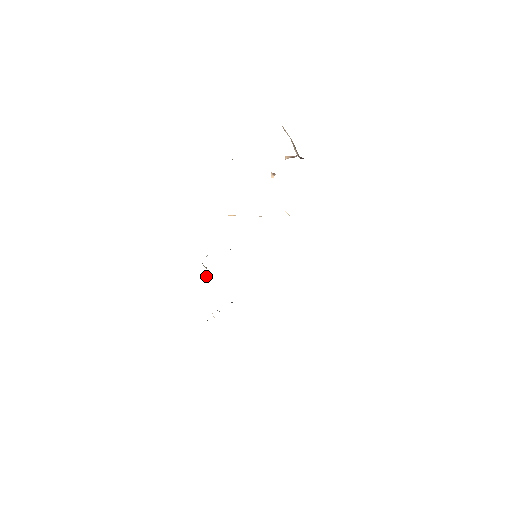
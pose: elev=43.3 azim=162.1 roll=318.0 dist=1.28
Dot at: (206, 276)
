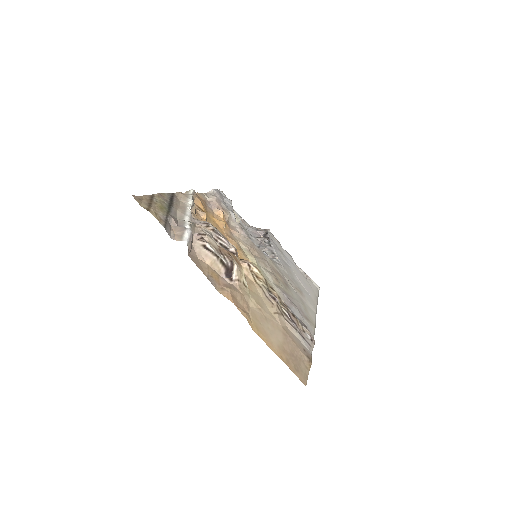
Dot at: occluded
